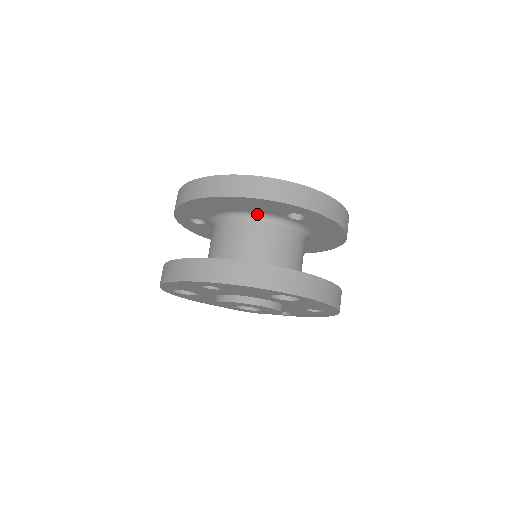
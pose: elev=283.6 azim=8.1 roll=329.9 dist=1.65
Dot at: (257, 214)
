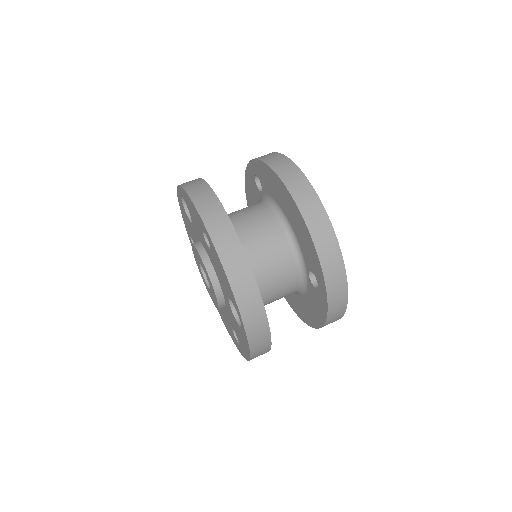
Dot at: (297, 242)
